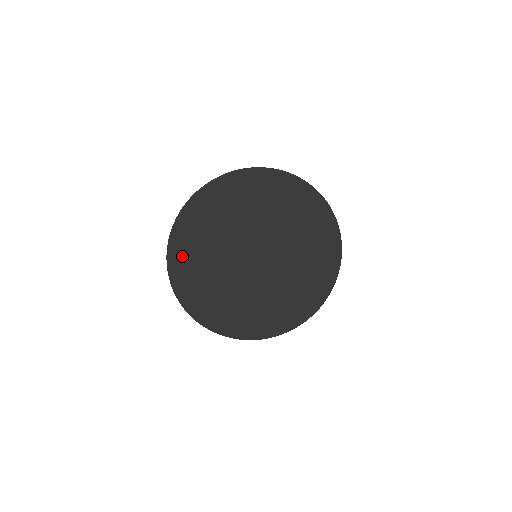
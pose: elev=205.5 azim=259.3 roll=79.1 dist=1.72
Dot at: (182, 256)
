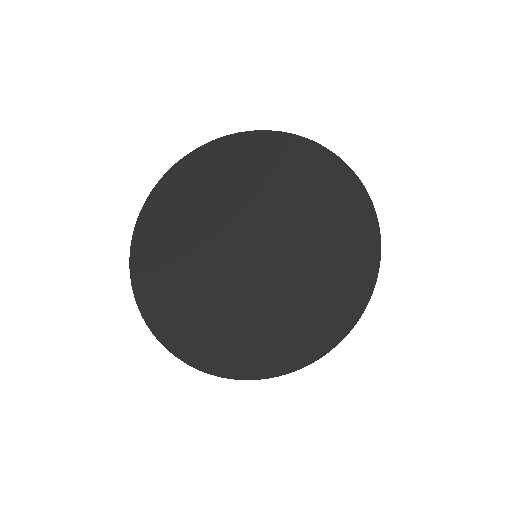
Dot at: (153, 235)
